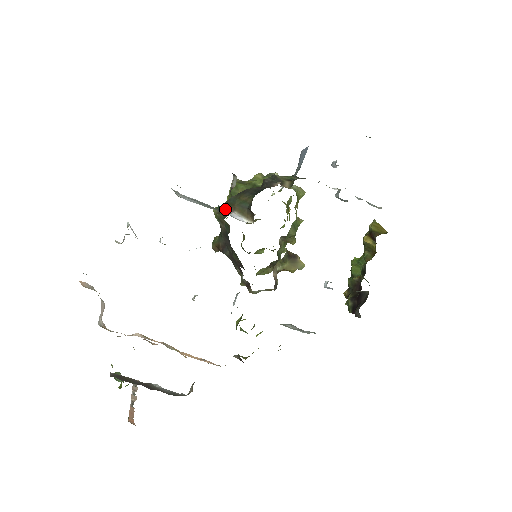
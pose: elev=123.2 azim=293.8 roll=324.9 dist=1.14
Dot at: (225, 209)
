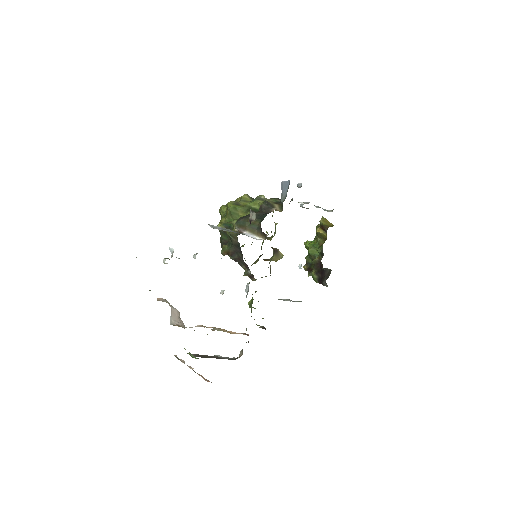
Dot at: (237, 229)
